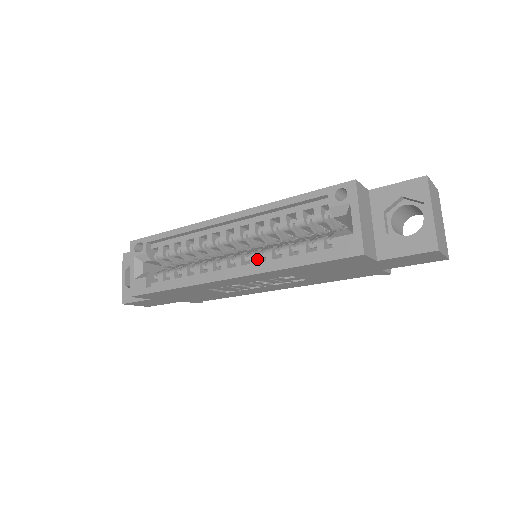
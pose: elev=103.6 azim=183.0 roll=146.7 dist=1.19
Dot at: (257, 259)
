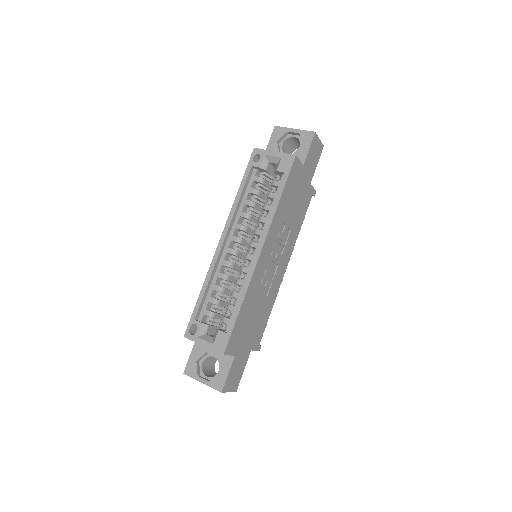
Dot at: (260, 230)
